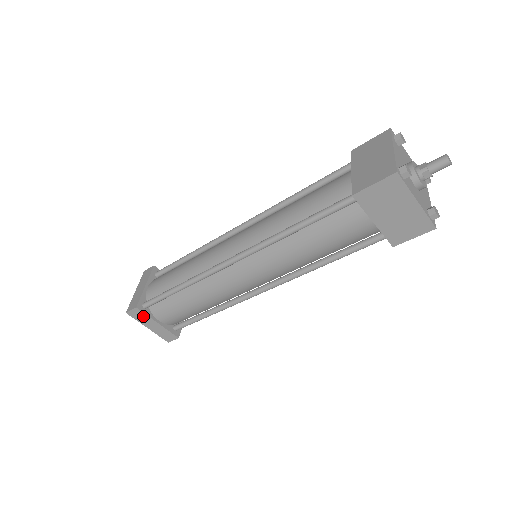
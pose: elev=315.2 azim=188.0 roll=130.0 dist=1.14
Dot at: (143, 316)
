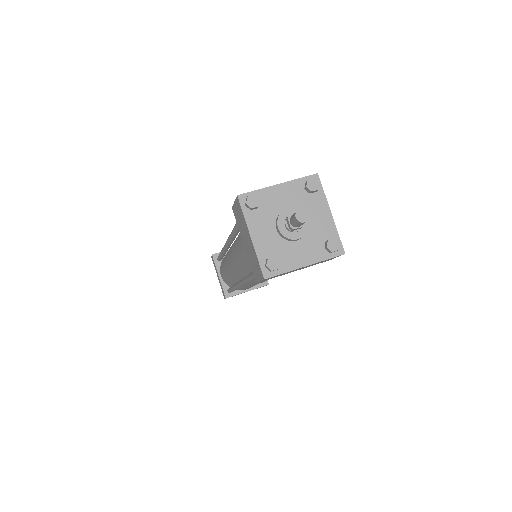
Dot at: occluded
